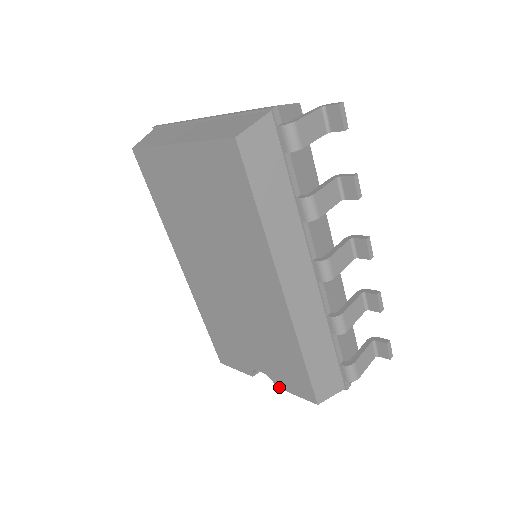
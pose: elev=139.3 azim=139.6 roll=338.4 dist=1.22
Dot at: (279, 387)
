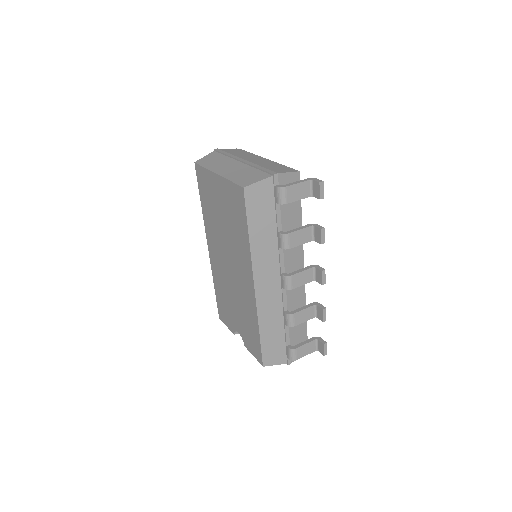
Dot at: (246, 347)
